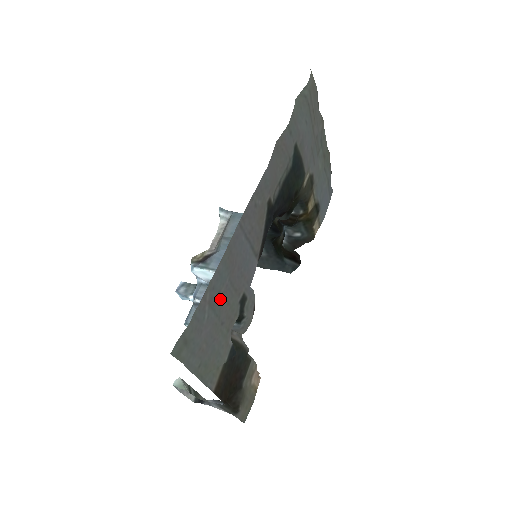
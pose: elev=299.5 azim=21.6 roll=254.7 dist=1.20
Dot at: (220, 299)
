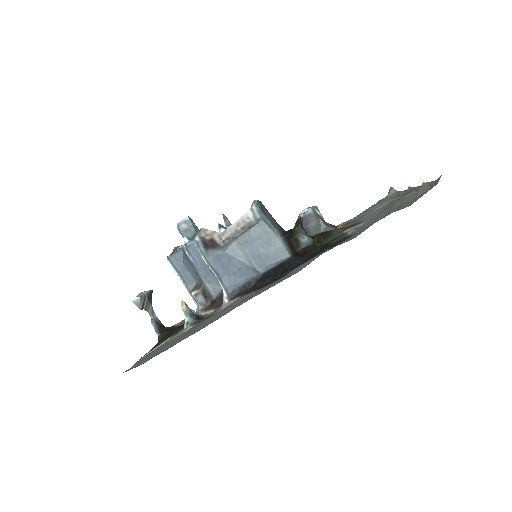
Dot at: (184, 336)
